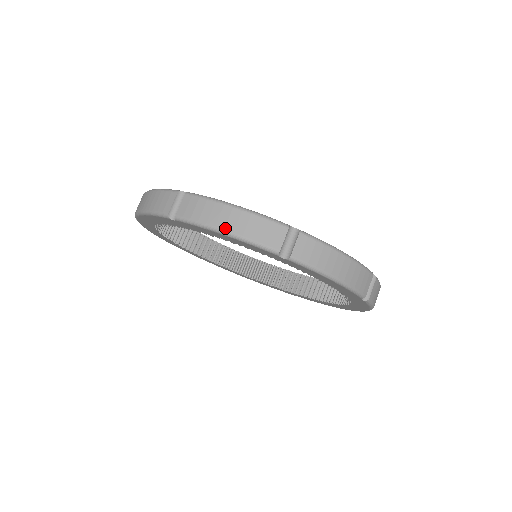
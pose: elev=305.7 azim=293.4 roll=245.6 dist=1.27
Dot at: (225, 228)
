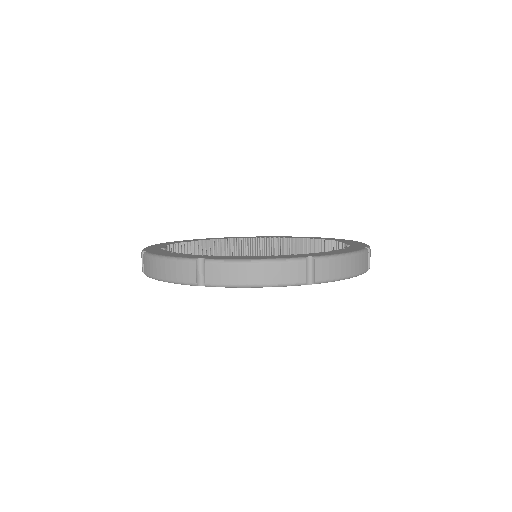
Dot at: (256, 283)
